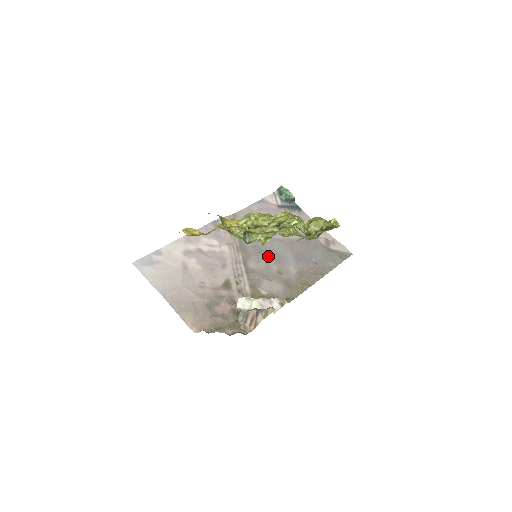
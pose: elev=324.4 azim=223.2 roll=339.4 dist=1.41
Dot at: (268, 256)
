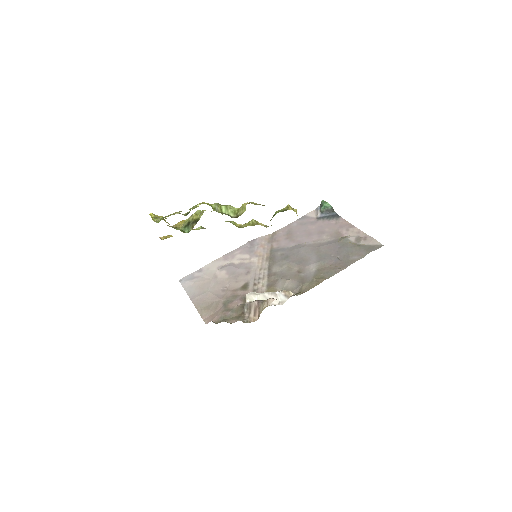
Dot at: (292, 260)
